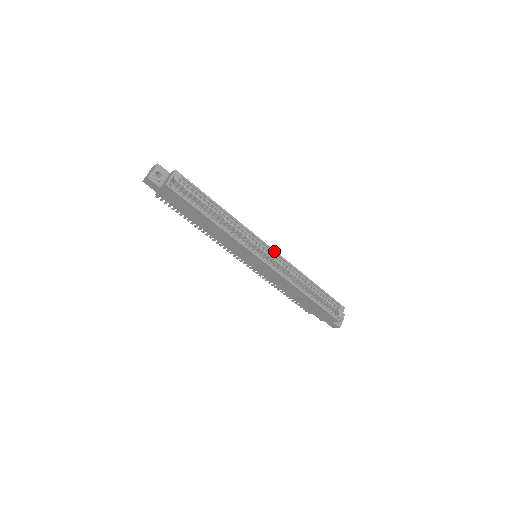
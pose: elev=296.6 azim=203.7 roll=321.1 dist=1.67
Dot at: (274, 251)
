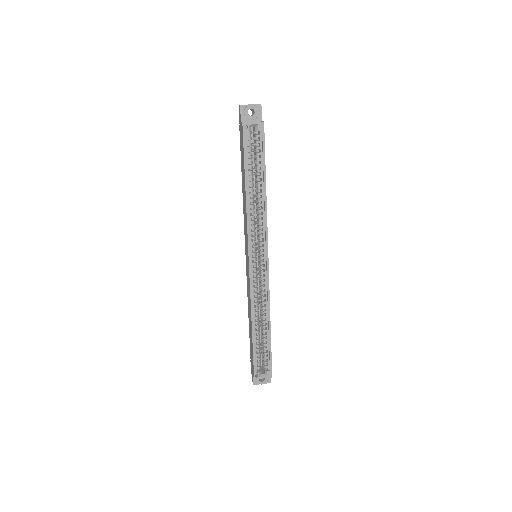
Dot at: (268, 268)
